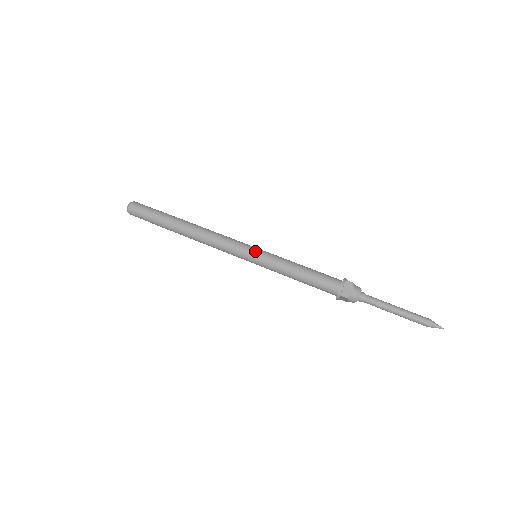
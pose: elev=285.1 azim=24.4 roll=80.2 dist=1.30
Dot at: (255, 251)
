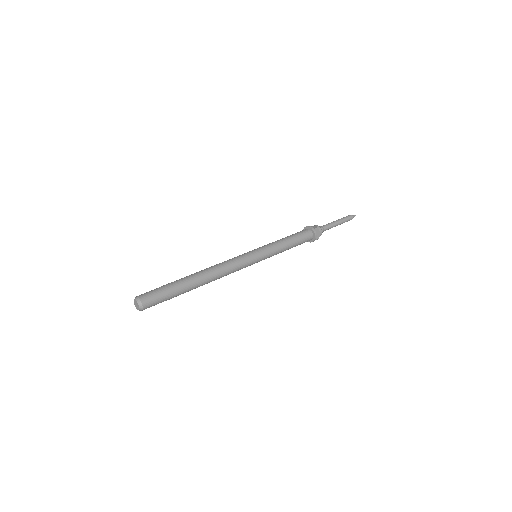
Dot at: (259, 256)
